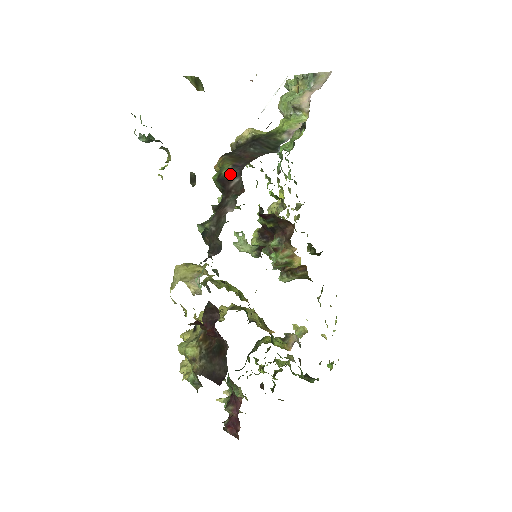
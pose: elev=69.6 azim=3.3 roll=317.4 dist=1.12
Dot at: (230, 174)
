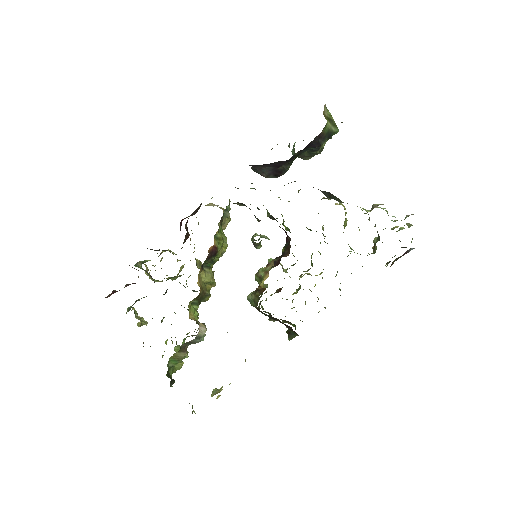
Dot at: occluded
